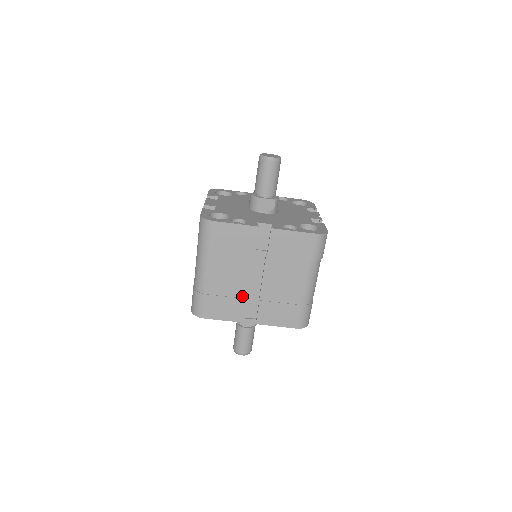
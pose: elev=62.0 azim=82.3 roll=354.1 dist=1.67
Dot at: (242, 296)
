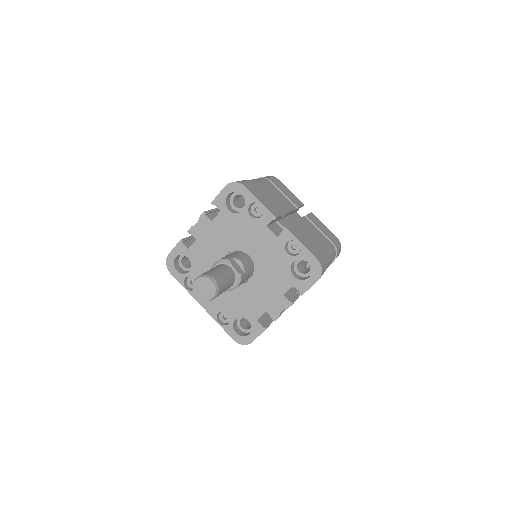
Dot at: (280, 210)
